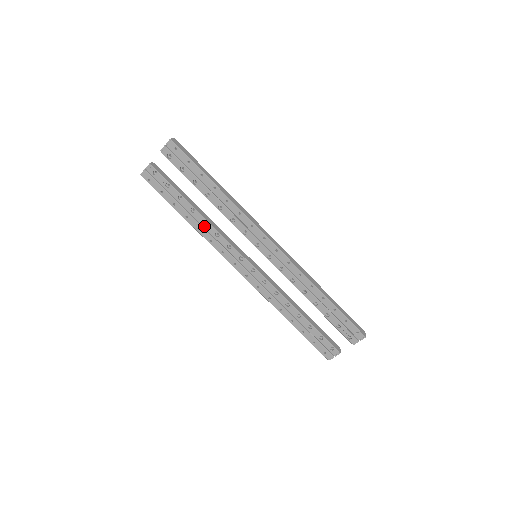
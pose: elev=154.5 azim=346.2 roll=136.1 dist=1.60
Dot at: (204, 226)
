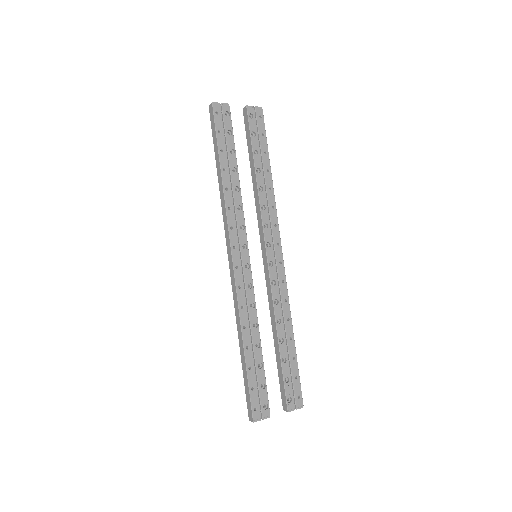
Dot at: (234, 191)
